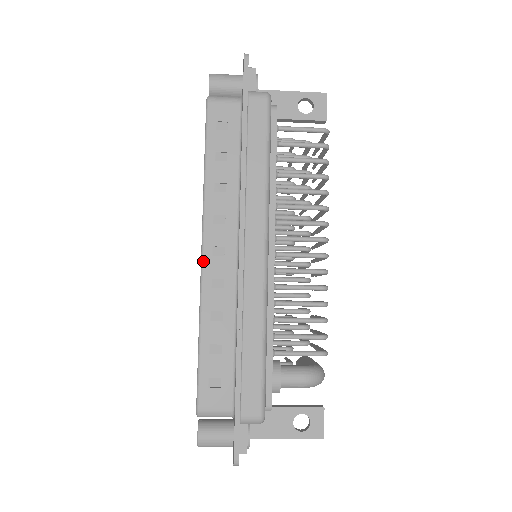
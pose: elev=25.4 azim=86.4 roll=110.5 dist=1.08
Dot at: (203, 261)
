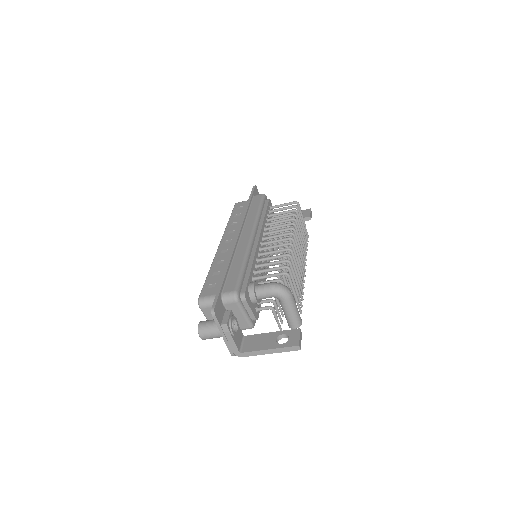
Dot at: (219, 246)
